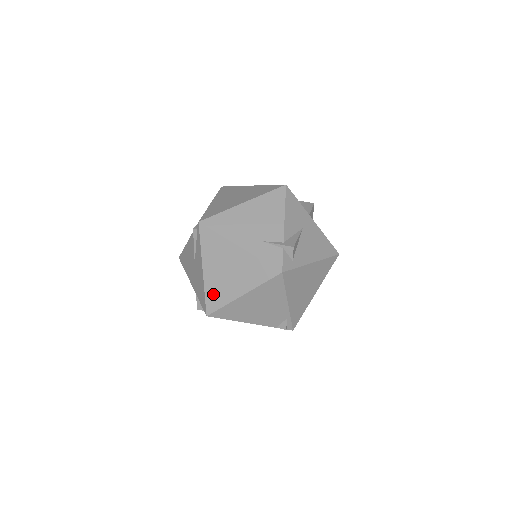
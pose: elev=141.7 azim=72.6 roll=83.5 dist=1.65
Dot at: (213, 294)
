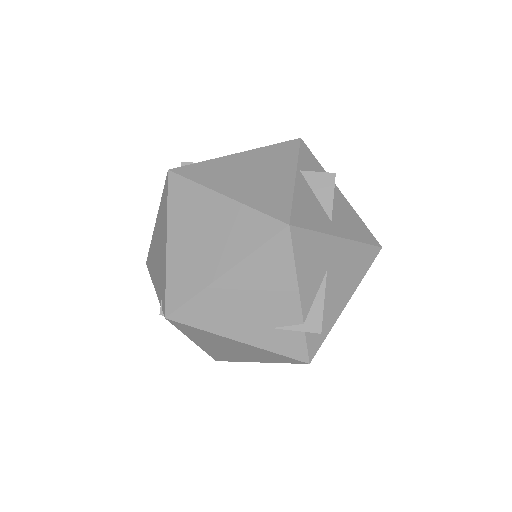
Dot at: (217, 355)
